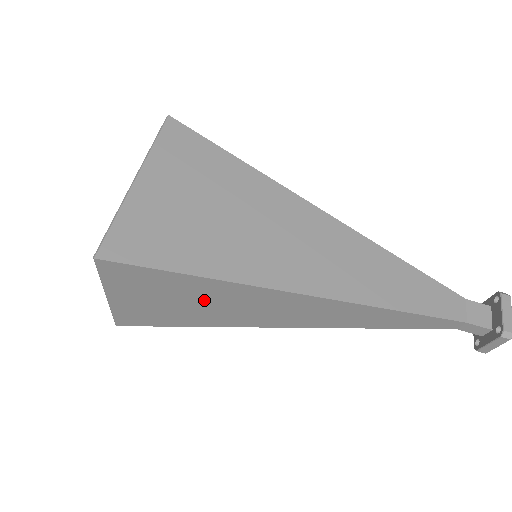
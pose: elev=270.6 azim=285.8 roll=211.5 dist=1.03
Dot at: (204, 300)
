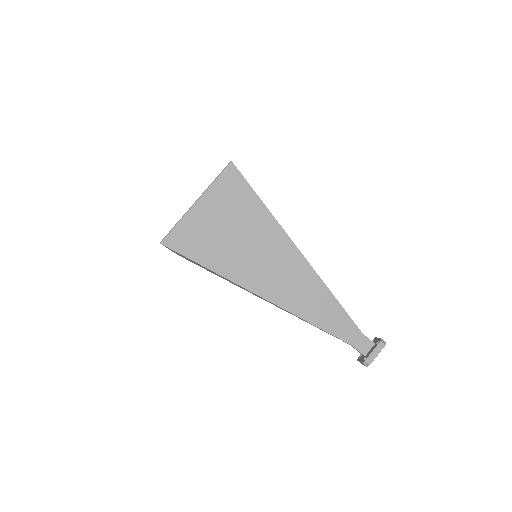
Dot at: occluded
